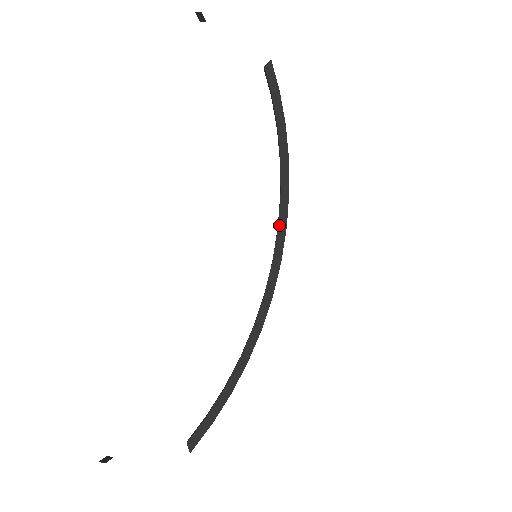
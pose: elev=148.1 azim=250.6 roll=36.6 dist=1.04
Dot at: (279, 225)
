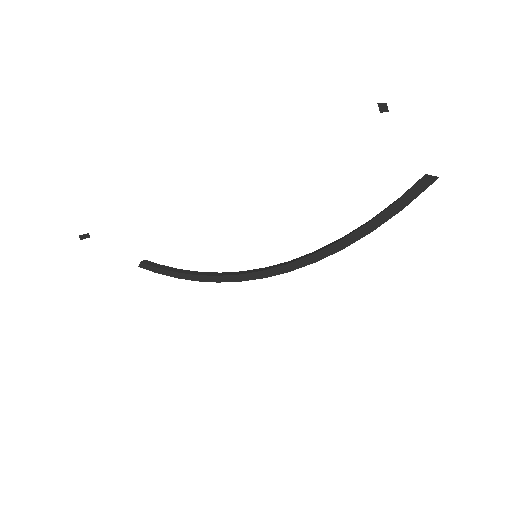
Dot at: (287, 265)
